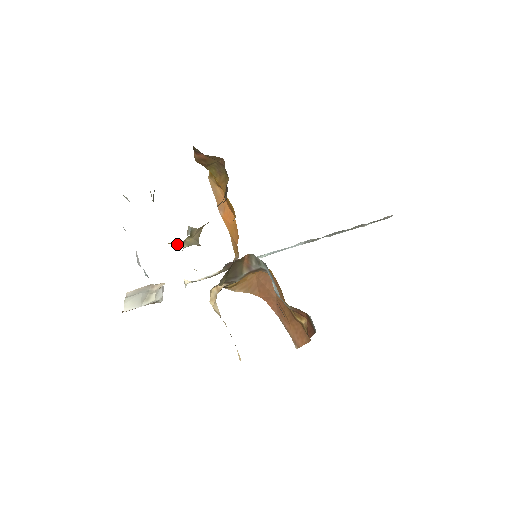
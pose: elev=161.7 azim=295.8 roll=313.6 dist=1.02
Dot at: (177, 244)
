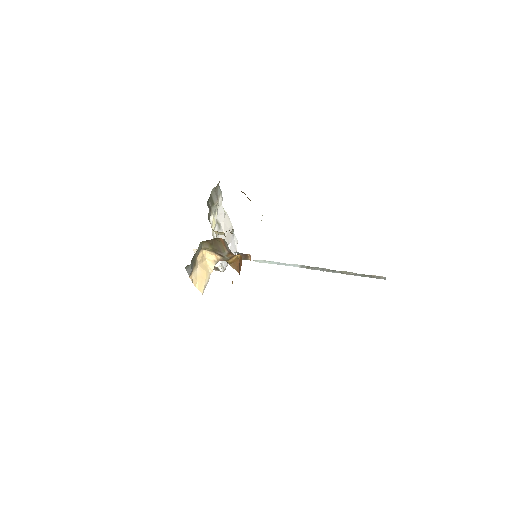
Dot at: (215, 231)
